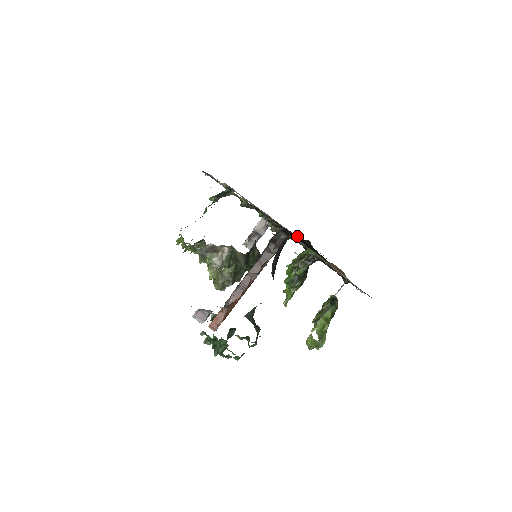
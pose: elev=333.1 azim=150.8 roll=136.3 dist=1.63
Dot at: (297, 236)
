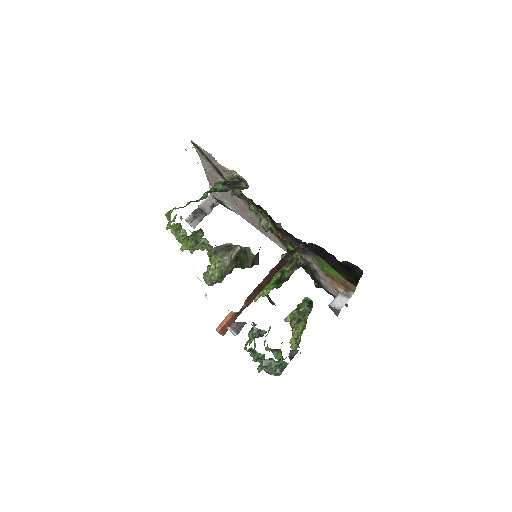
Dot at: occluded
